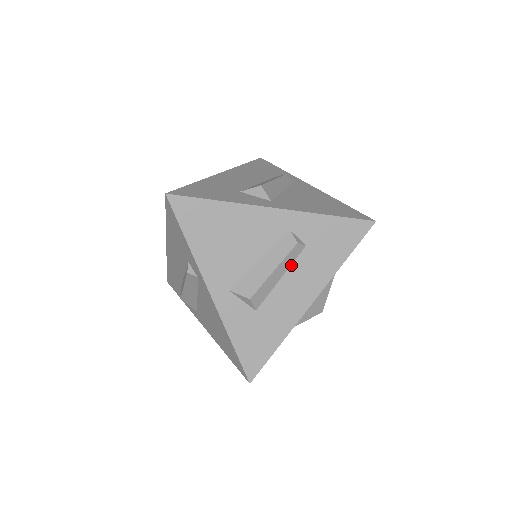
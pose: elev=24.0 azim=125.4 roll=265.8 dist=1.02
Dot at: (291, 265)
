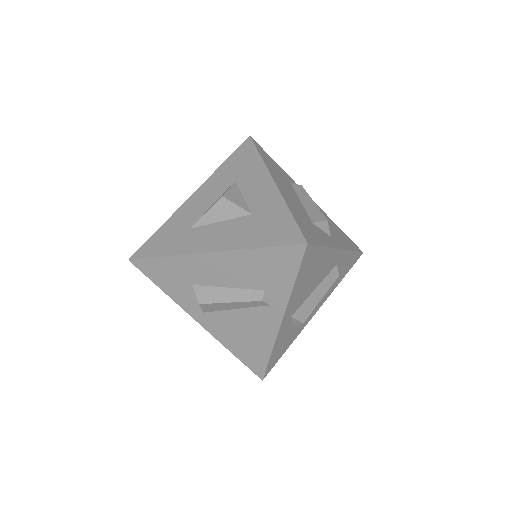
Dot at: occluded
